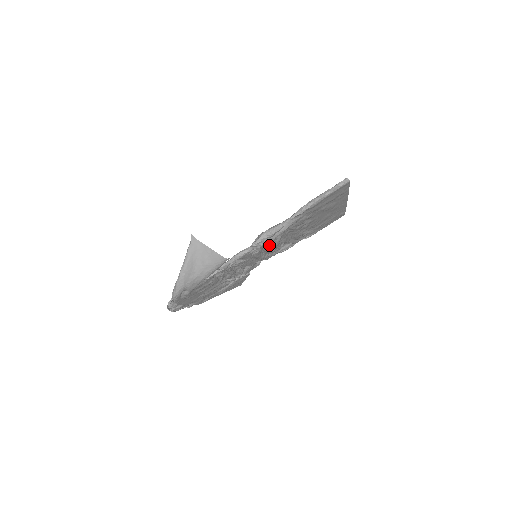
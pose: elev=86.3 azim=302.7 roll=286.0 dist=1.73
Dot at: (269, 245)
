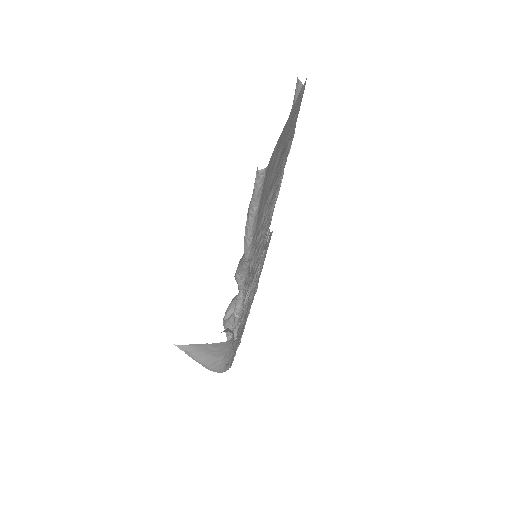
Dot at: (256, 255)
